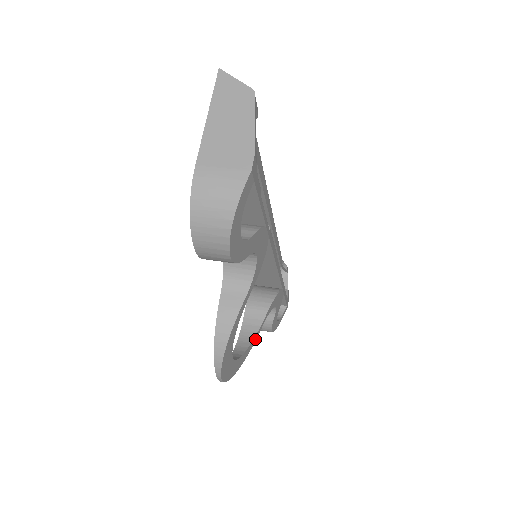
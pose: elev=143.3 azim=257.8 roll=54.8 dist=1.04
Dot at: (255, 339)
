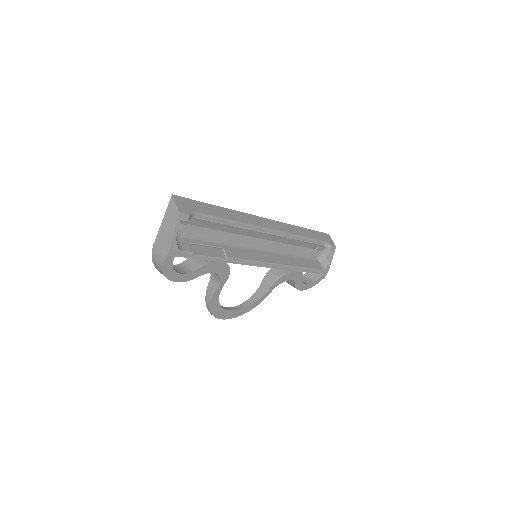
Dot at: (264, 298)
